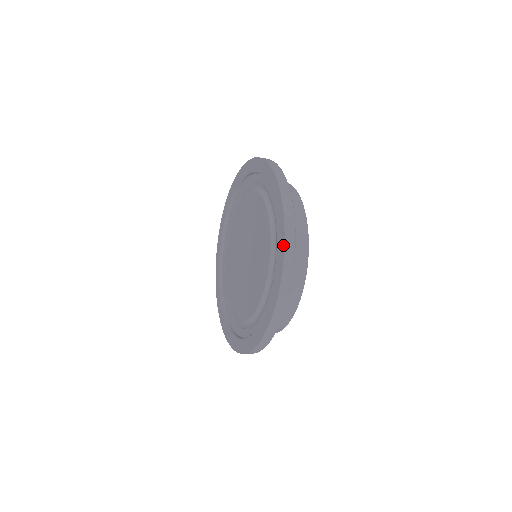
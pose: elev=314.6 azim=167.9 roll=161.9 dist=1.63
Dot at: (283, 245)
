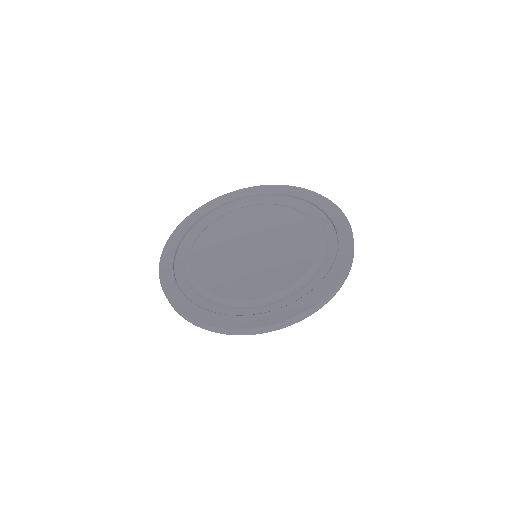
Dot at: (329, 201)
